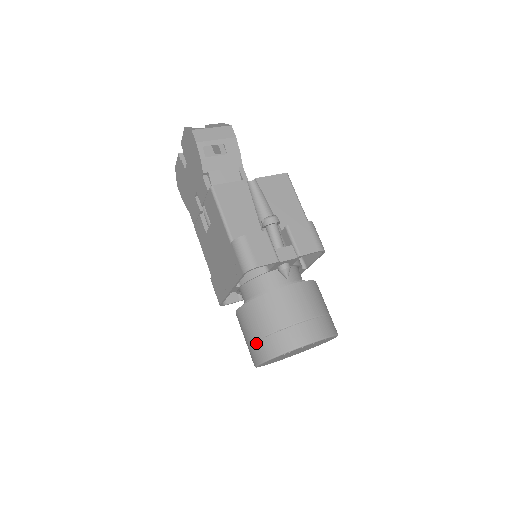
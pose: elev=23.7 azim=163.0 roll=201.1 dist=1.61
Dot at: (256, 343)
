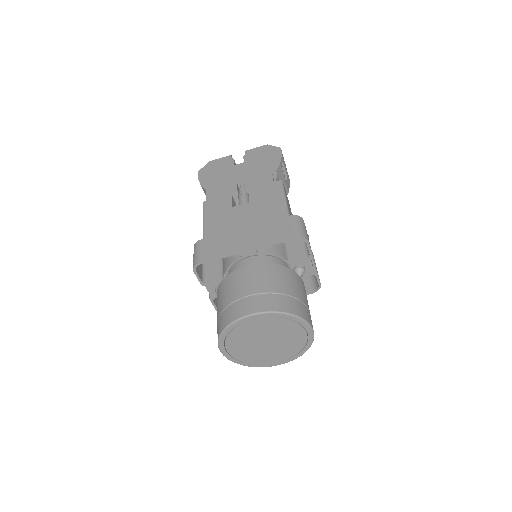
Dot at: (267, 294)
